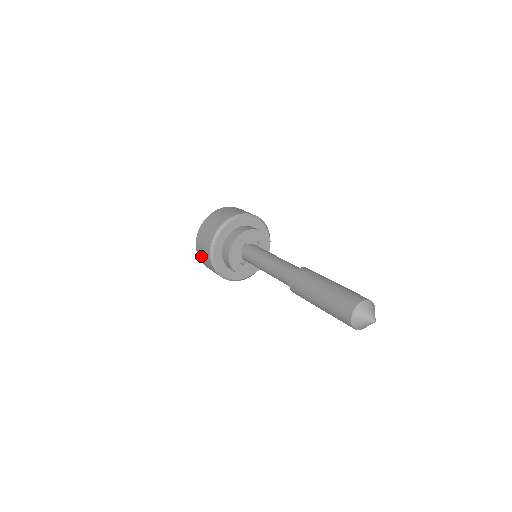
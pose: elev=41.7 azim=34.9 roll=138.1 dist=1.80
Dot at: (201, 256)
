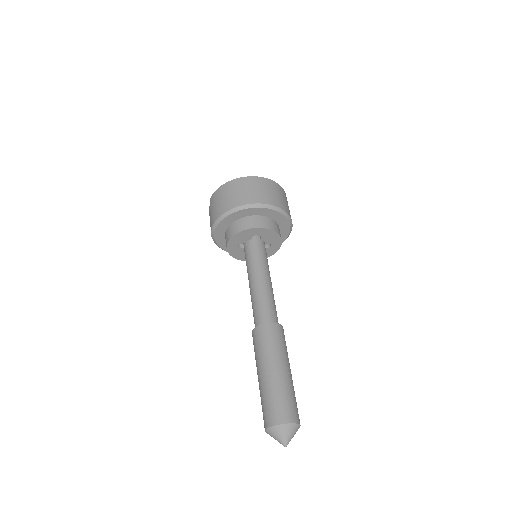
Dot at: (217, 197)
